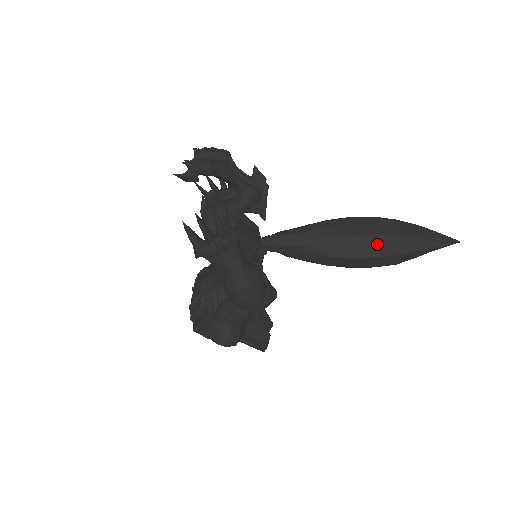
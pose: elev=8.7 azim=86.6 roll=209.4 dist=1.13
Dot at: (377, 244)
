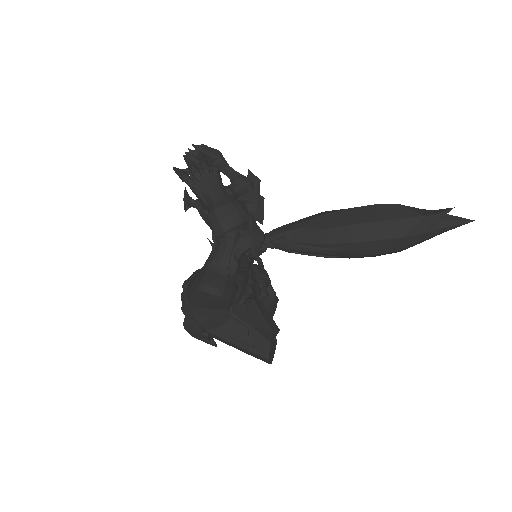
Dot at: (373, 212)
